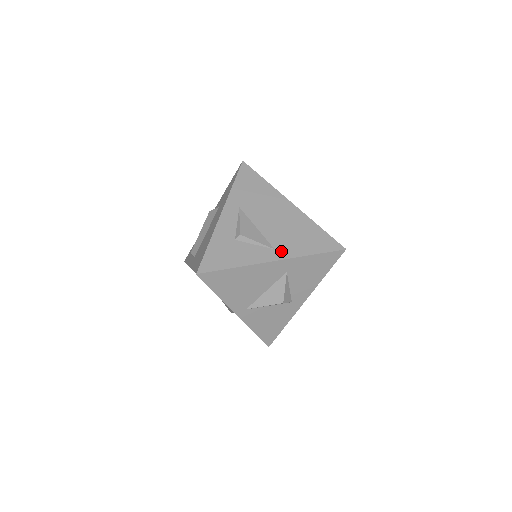
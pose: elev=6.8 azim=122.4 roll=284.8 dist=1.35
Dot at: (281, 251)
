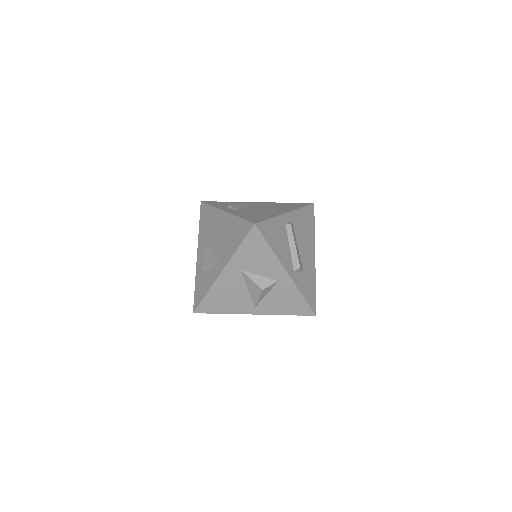
Dot at: (223, 260)
